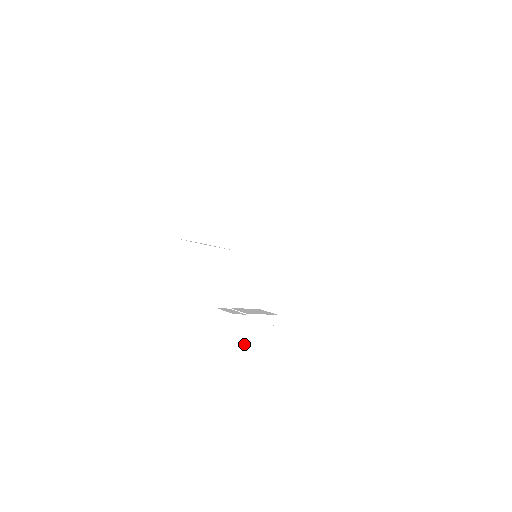
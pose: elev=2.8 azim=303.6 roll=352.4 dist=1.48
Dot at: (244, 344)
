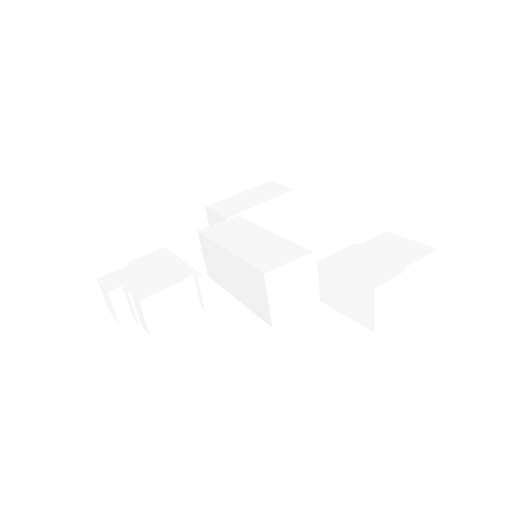
Dot at: (136, 272)
